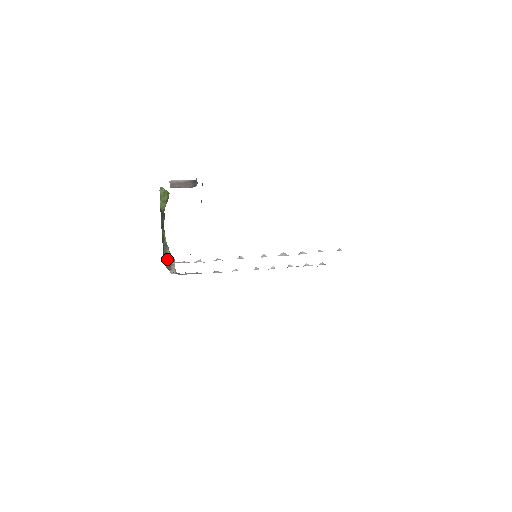
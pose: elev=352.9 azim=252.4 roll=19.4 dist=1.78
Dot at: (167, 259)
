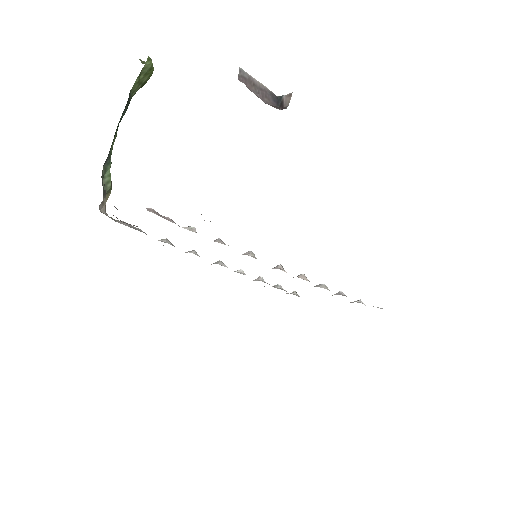
Dot at: (103, 182)
